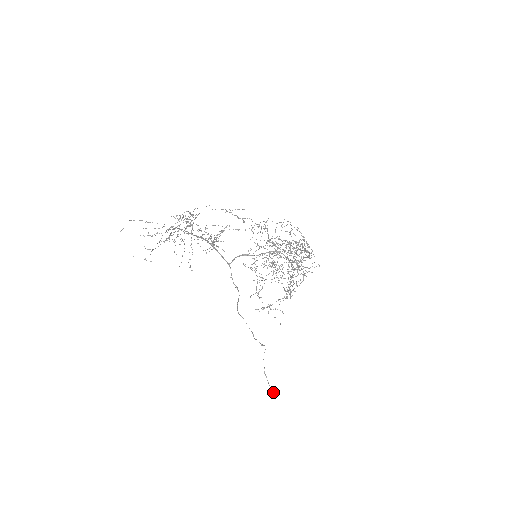
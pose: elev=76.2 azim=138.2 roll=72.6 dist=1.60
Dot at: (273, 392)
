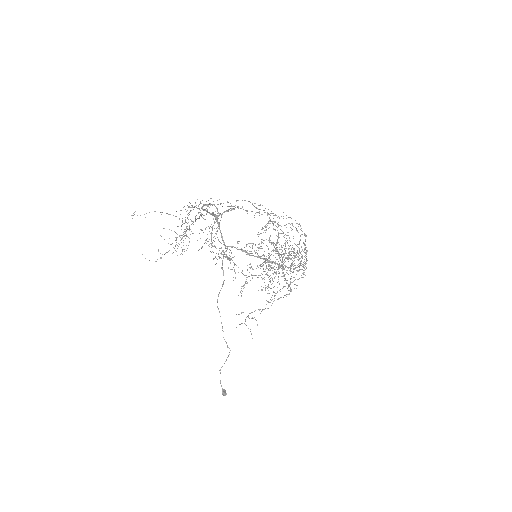
Dot at: (222, 394)
